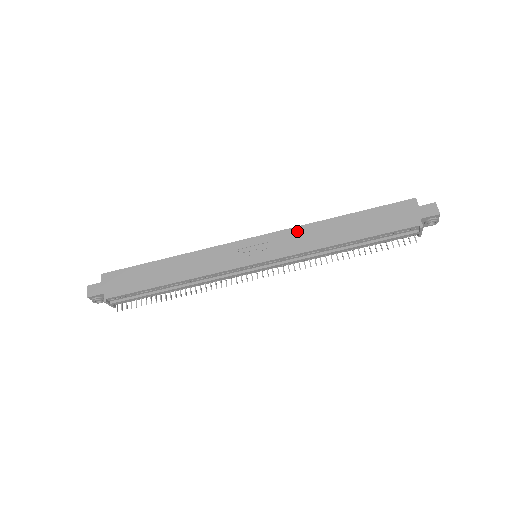
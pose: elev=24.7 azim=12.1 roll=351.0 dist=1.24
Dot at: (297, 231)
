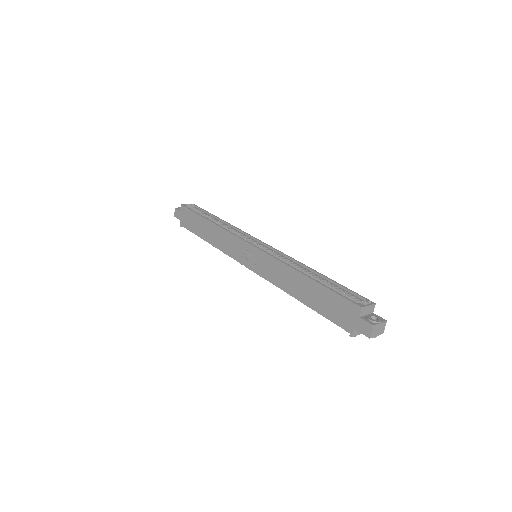
Dot at: (276, 263)
